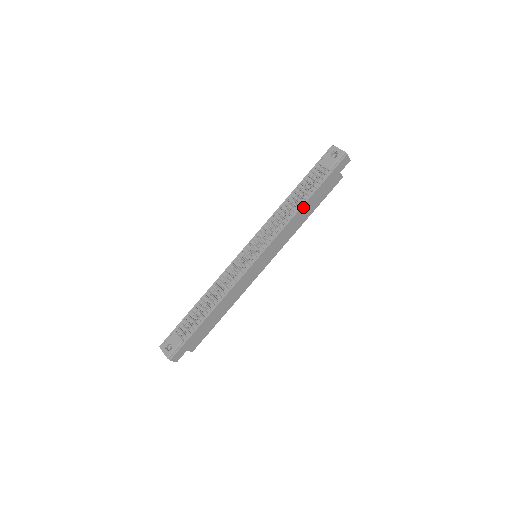
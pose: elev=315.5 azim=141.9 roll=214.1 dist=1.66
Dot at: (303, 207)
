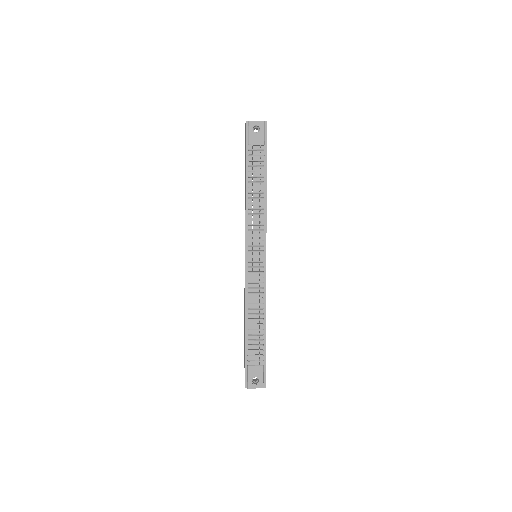
Dot at: (266, 190)
